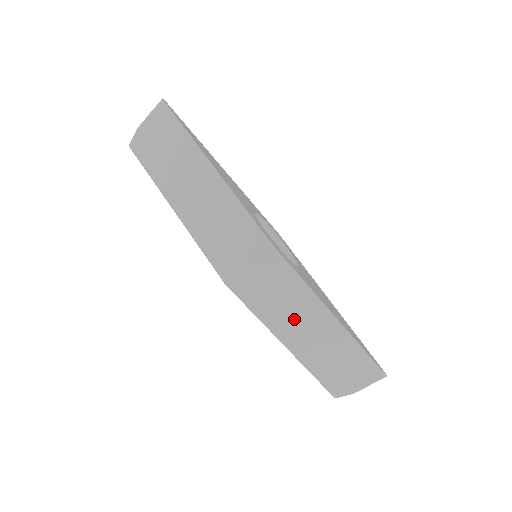
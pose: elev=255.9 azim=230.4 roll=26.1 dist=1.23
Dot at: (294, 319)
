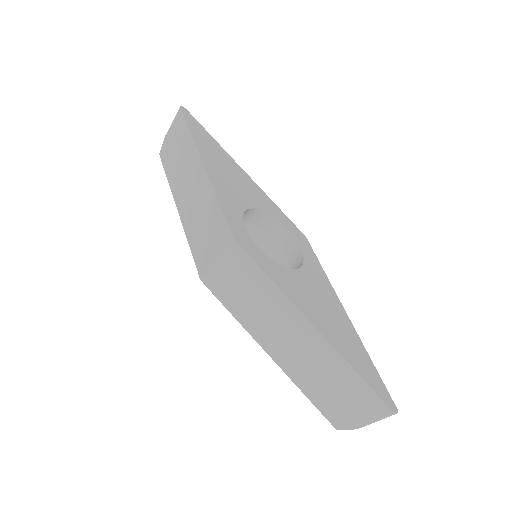
Dot at: (271, 324)
